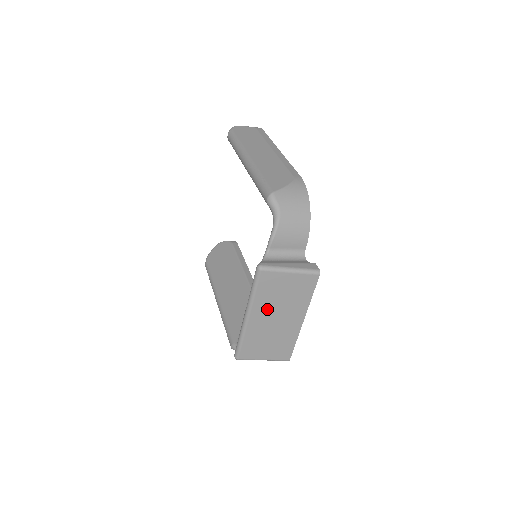
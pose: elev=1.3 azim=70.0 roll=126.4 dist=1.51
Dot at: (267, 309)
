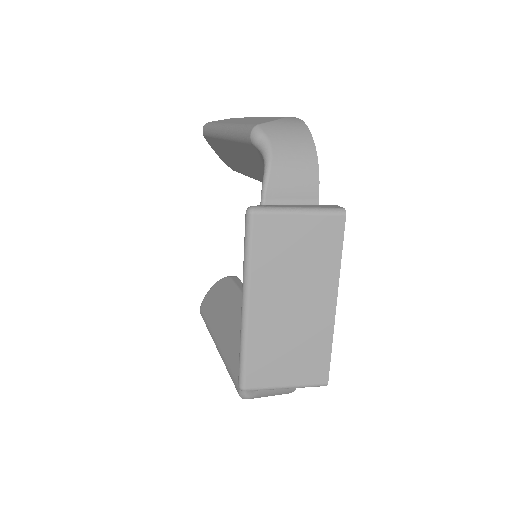
Dot at: (275, 287)
